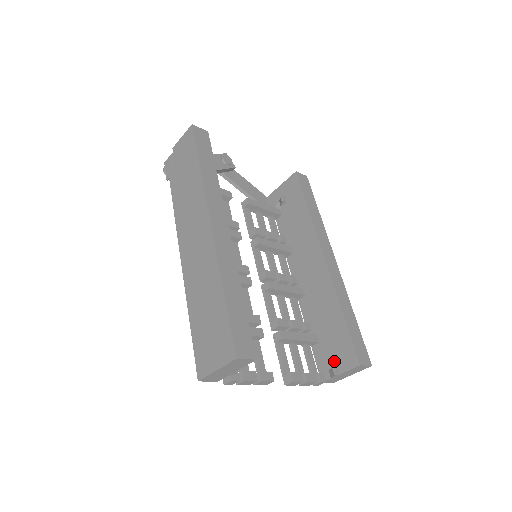
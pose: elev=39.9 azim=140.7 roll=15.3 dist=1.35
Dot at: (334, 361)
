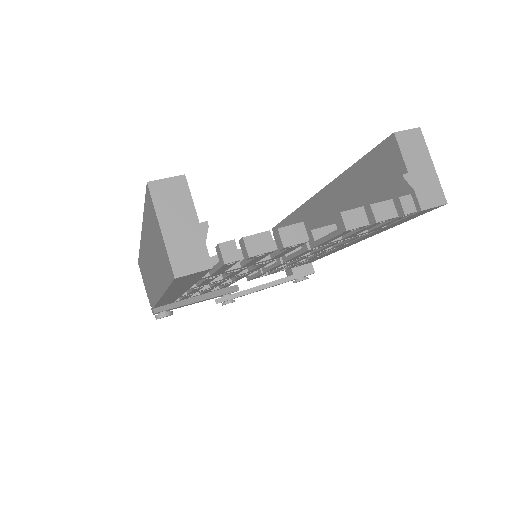
Dot at: (395, 183)
